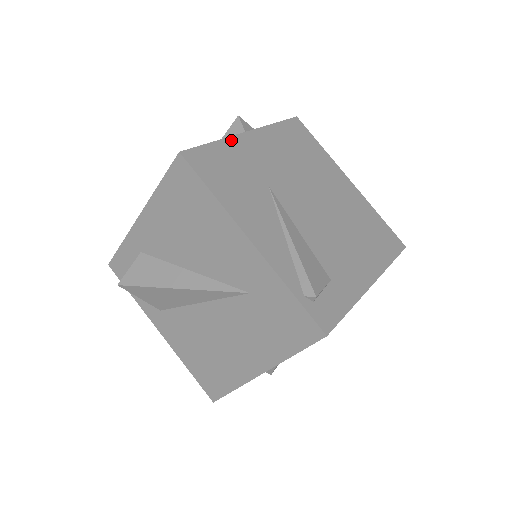
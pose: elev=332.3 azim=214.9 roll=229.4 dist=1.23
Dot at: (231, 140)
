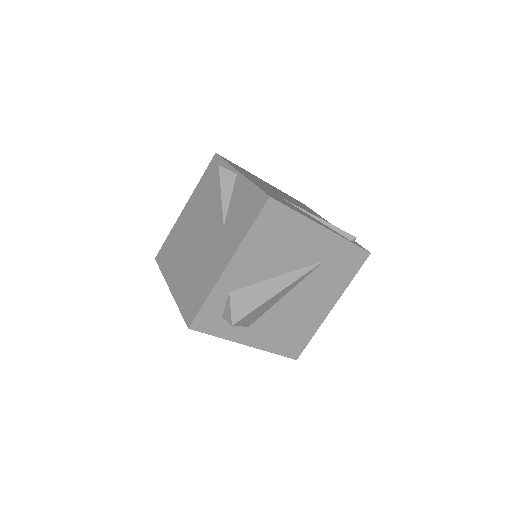
Dot at: (250, 180)
